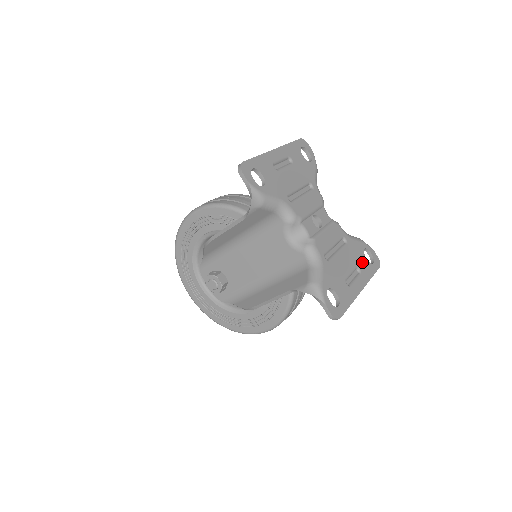
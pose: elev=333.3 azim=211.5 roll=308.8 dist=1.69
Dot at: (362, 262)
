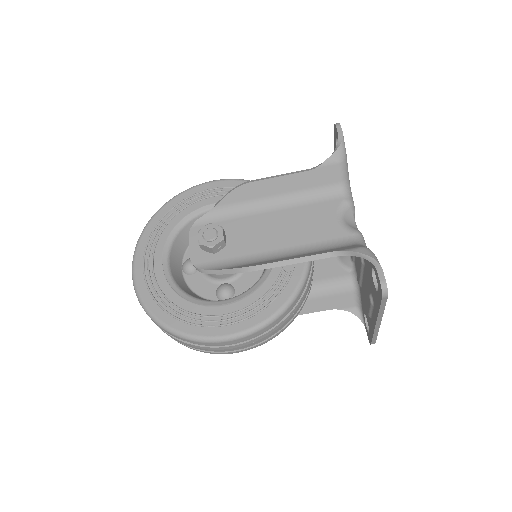
Dot at: occluded
